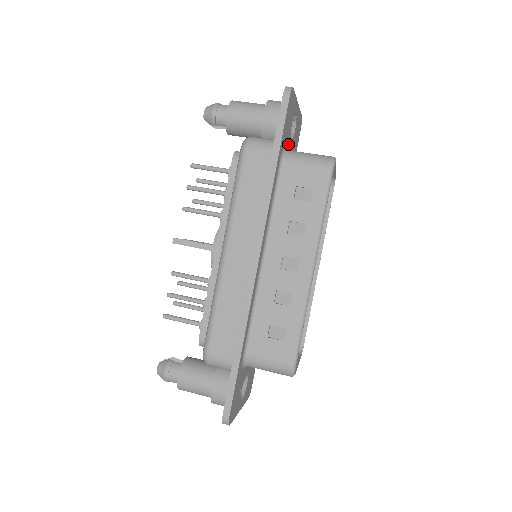
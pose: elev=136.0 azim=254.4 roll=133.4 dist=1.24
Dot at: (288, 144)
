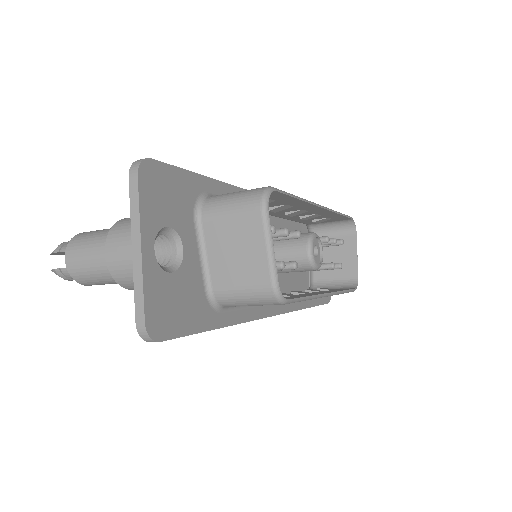
Dot at: occluded
